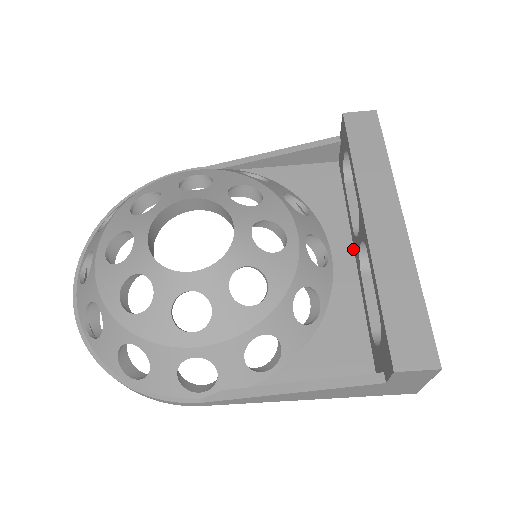
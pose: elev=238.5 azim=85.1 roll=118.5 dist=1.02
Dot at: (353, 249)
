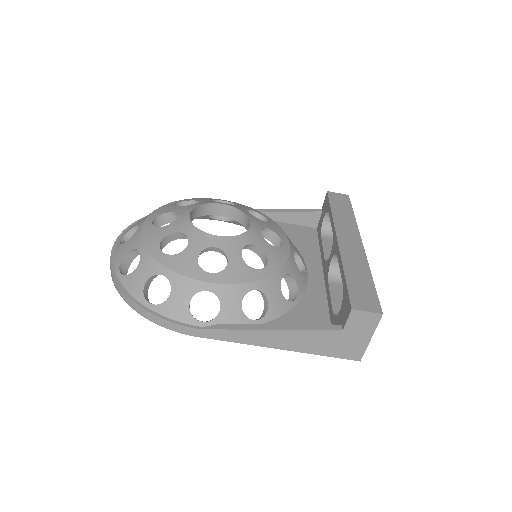
Dot at: (323, 273)
